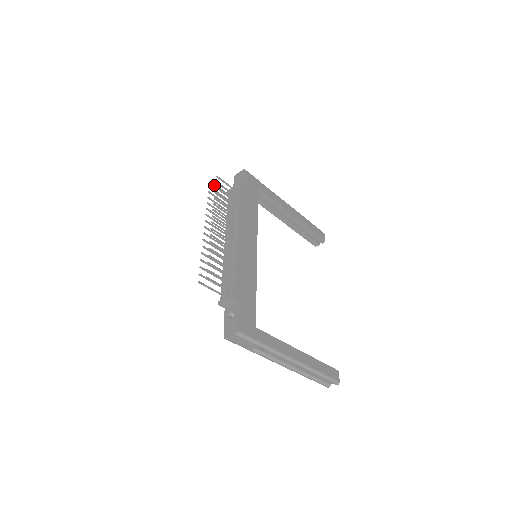
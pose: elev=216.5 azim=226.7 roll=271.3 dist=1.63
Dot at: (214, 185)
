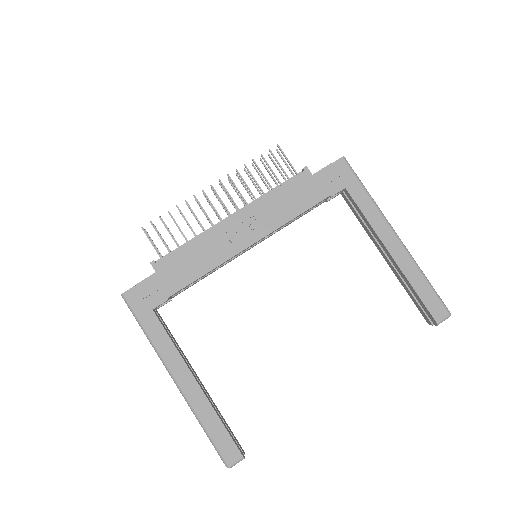
Dot at: (280, 156)
